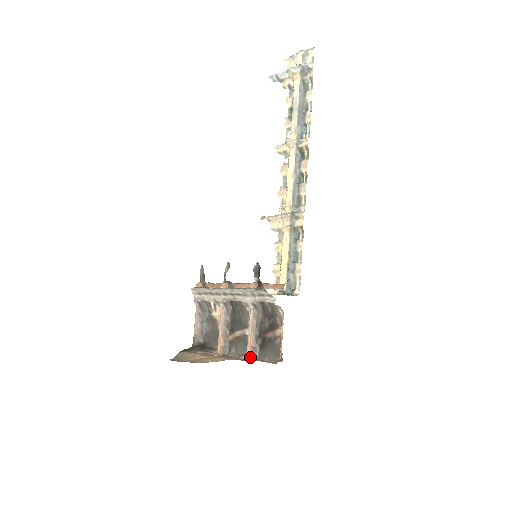
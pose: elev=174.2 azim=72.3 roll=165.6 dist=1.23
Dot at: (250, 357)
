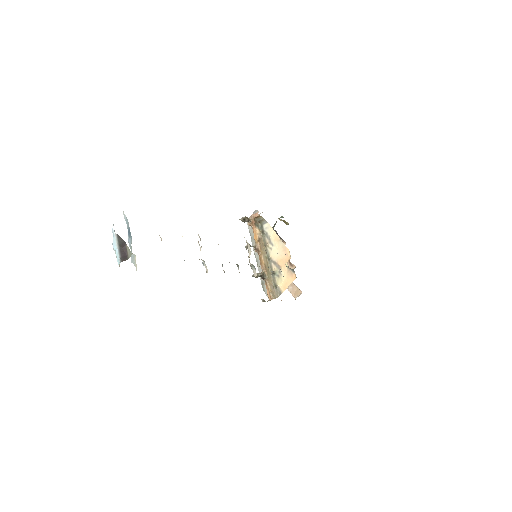
Dot at: occluded
